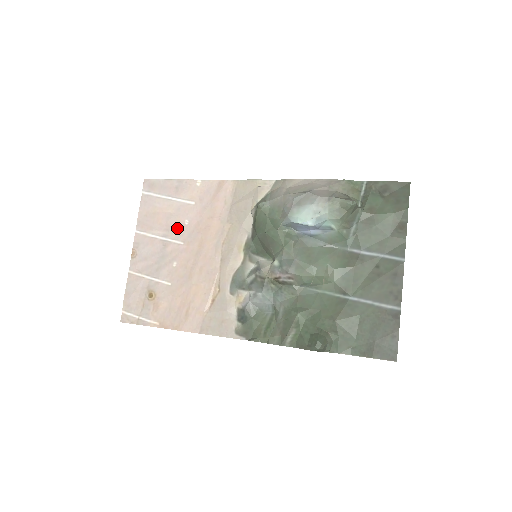
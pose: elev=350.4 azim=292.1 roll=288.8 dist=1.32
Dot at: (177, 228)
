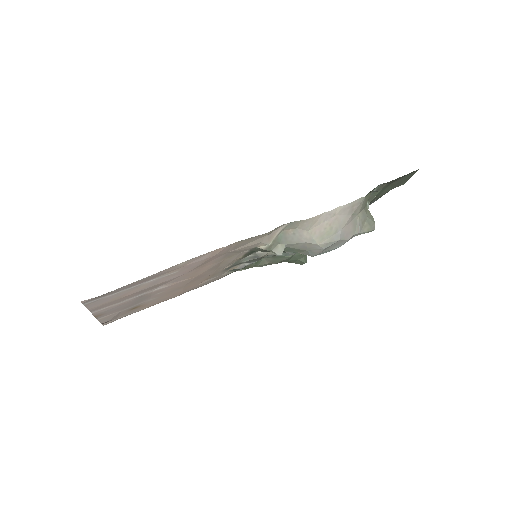
Dot at: occluded
